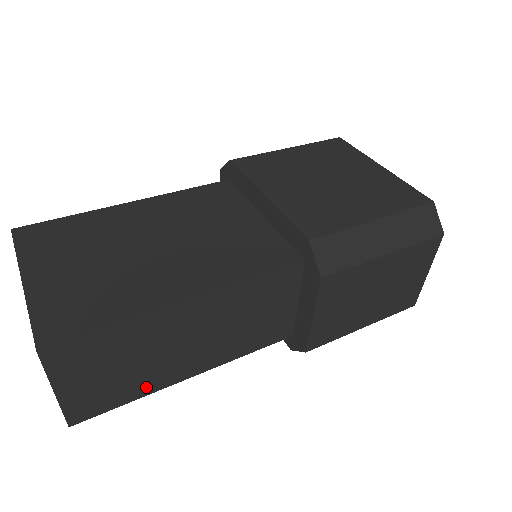
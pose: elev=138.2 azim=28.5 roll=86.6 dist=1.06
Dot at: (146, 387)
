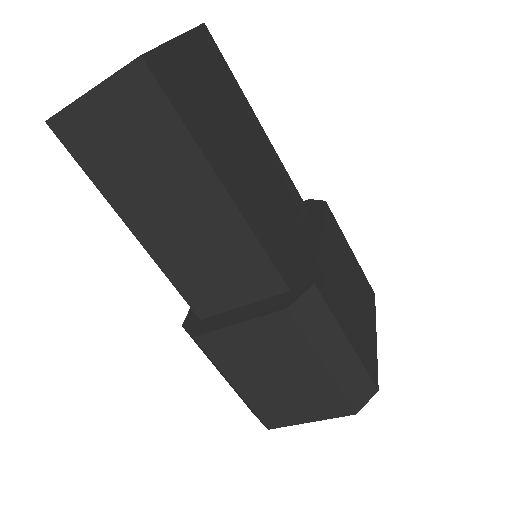
Dot at: (111, 187)
